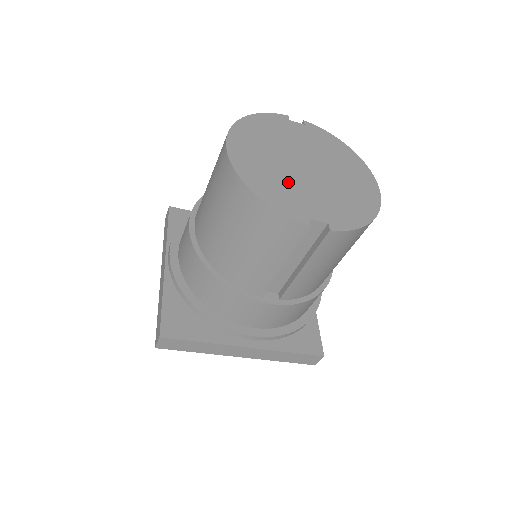
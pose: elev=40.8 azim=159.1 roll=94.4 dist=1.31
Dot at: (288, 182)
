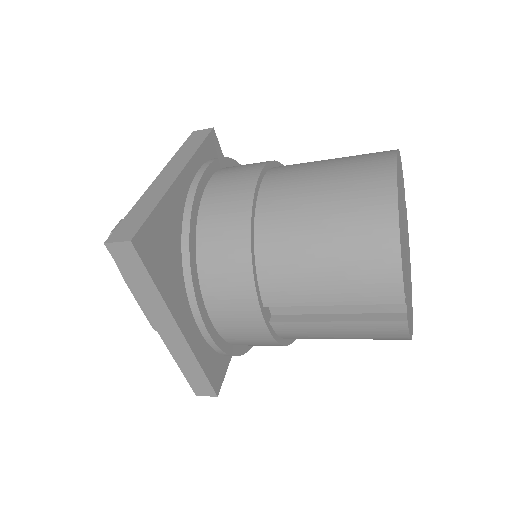
Dot at: occluded
